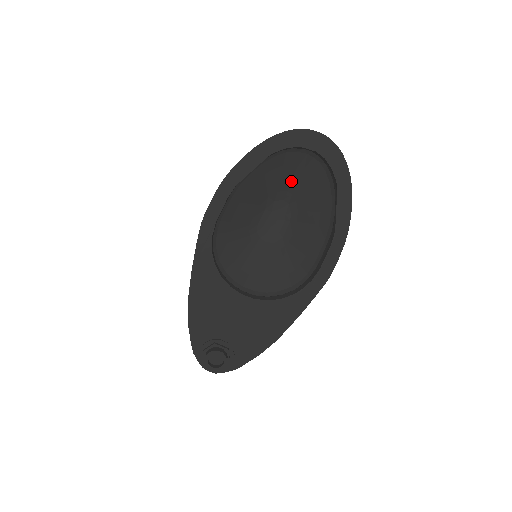
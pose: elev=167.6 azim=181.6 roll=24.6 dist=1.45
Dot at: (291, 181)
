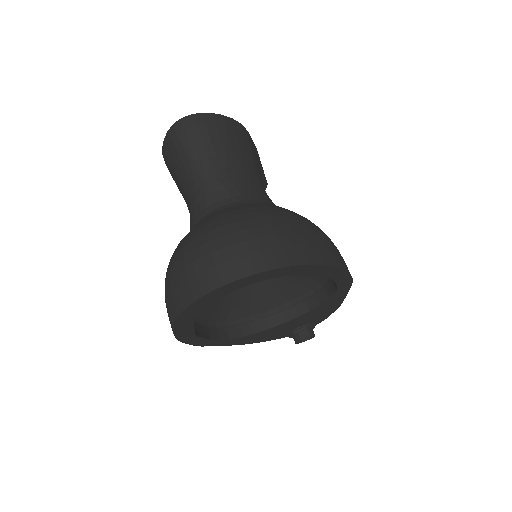
Dot at: occluded
